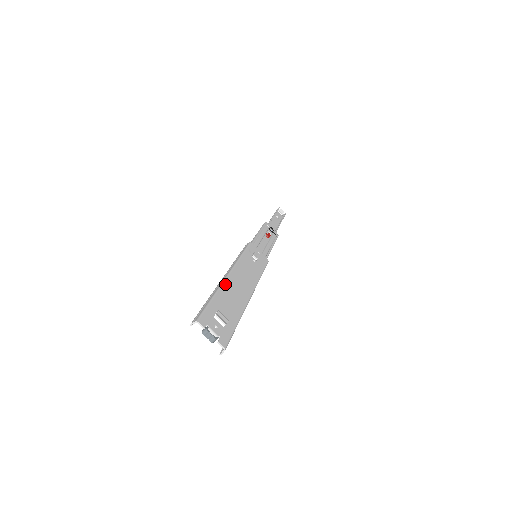
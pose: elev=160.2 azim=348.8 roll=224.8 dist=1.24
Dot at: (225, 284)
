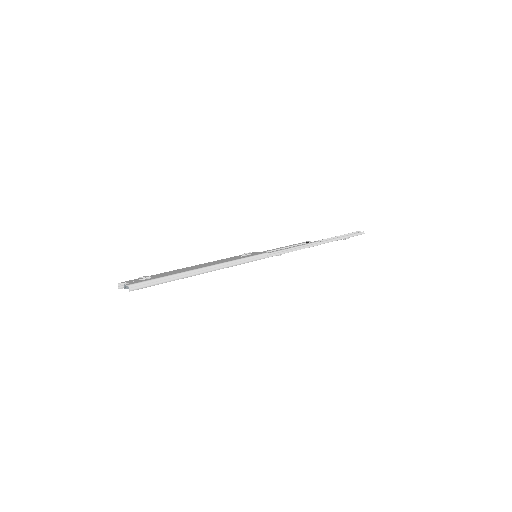
Dot at: occluded
